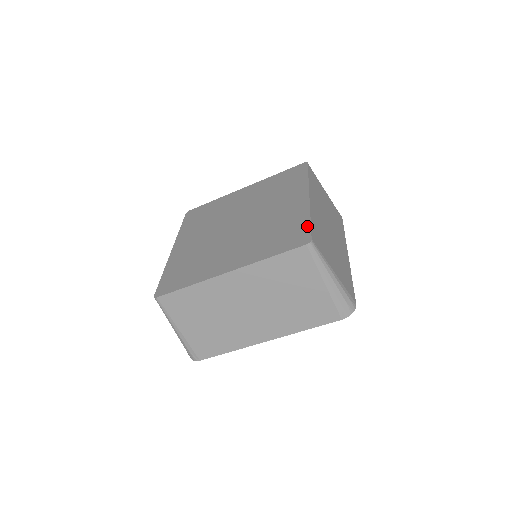
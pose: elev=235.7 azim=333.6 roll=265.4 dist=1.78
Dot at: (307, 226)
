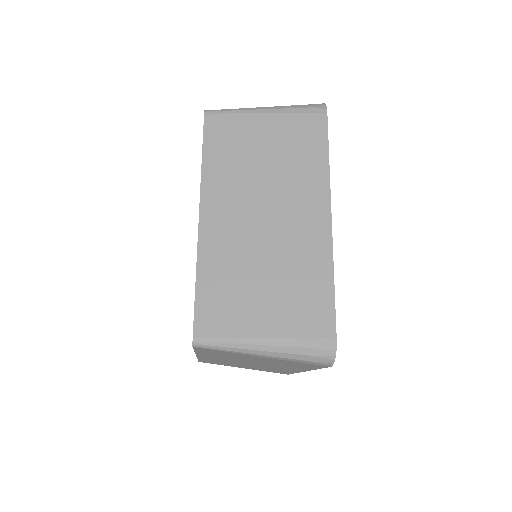
Dot at: (194, 301)
